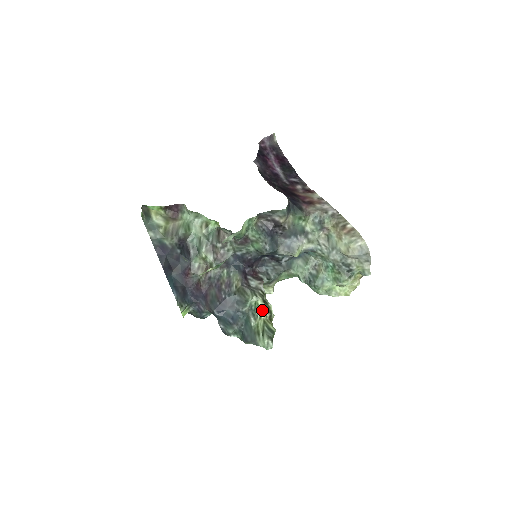
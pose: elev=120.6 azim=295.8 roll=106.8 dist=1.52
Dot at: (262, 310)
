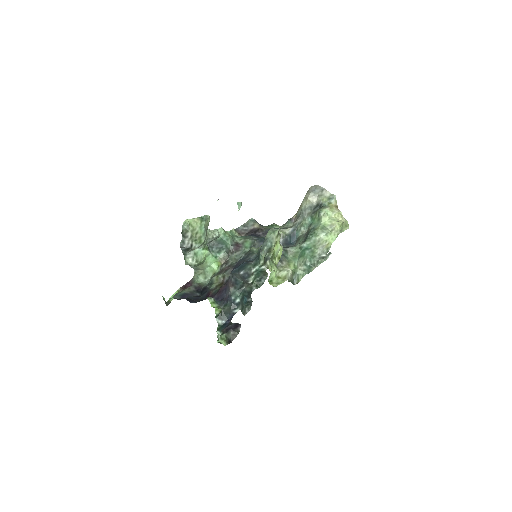
Dot at: occluded
